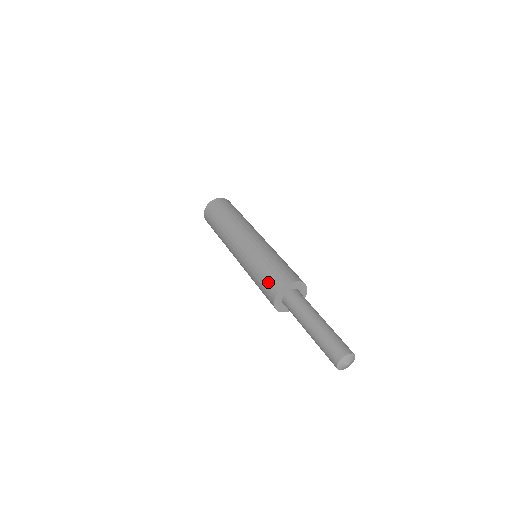
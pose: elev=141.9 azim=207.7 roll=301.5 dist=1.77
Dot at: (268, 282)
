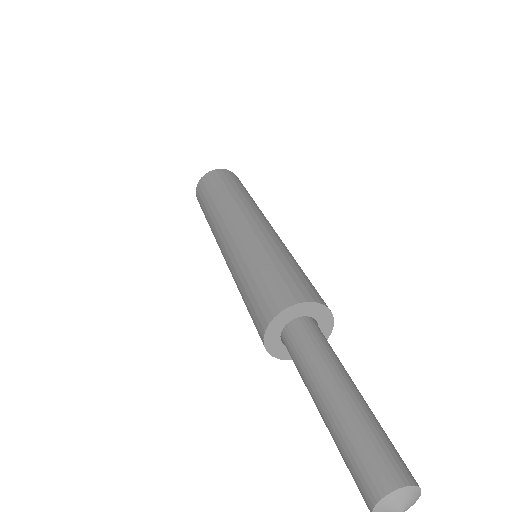
Dot at: occluded
